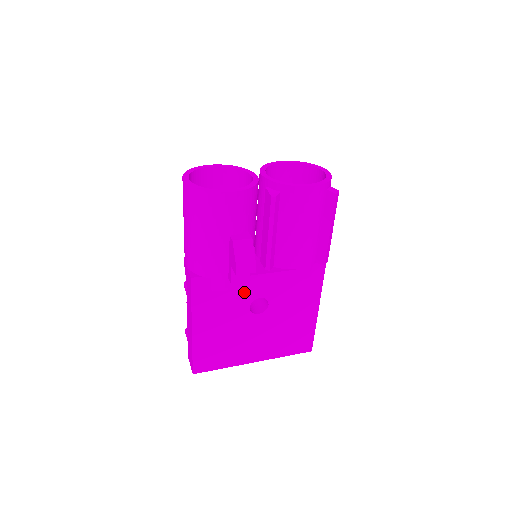
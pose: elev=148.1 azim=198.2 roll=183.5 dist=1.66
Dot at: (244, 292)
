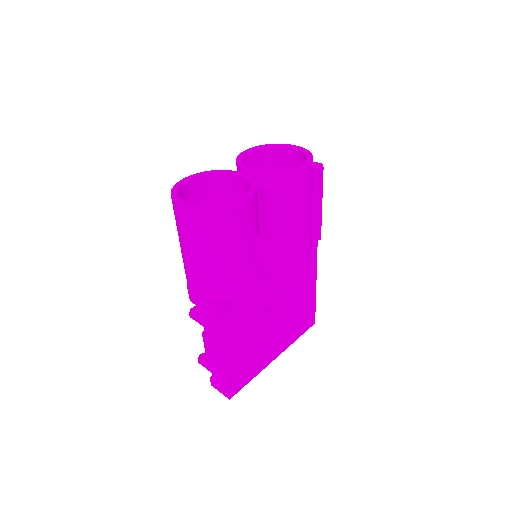
Dot at: (260, 297)
